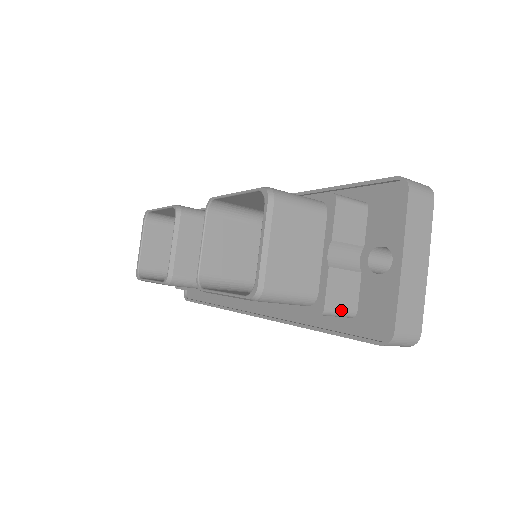
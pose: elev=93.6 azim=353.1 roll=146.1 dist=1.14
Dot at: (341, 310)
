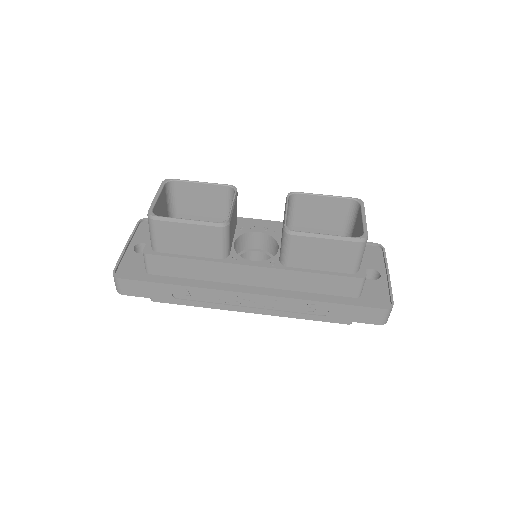
Dot at: occluded
